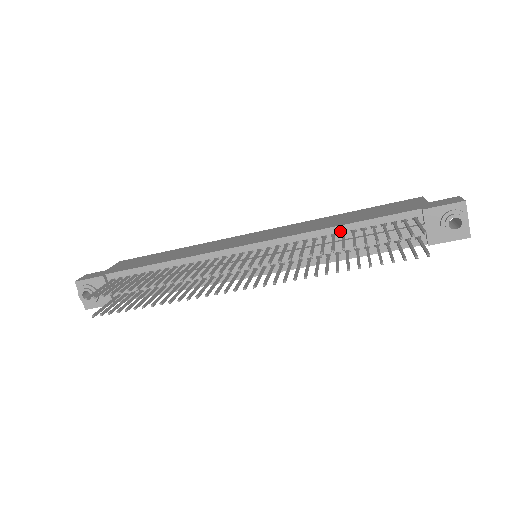
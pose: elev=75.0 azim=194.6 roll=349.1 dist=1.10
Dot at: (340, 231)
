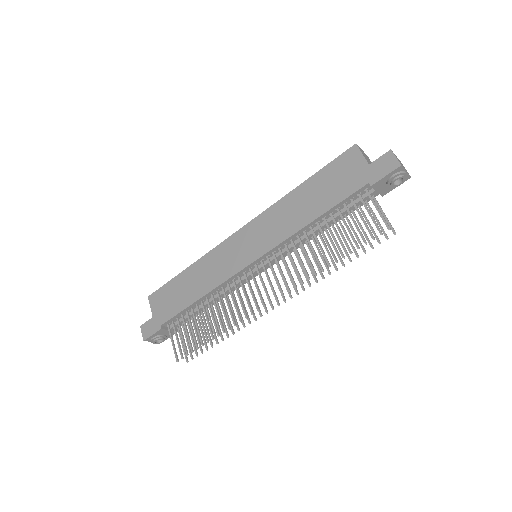
Dot at: (314, 223)
